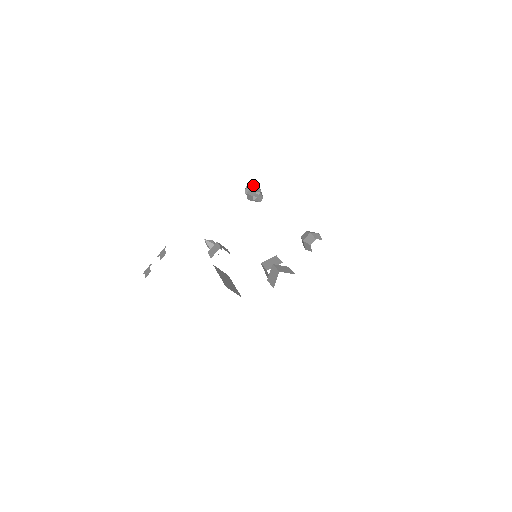
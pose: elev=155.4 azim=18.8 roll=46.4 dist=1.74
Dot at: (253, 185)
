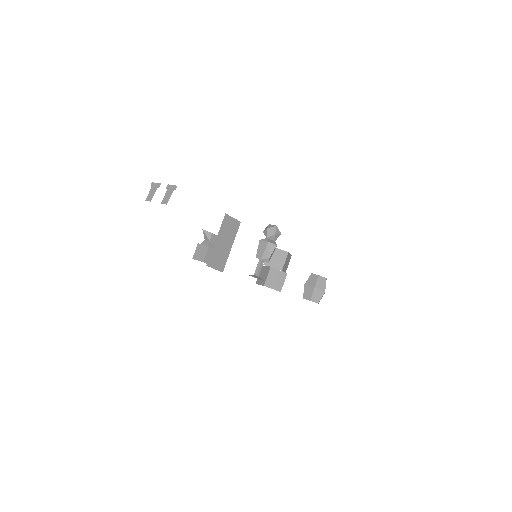
Dot at: (274, 235)
